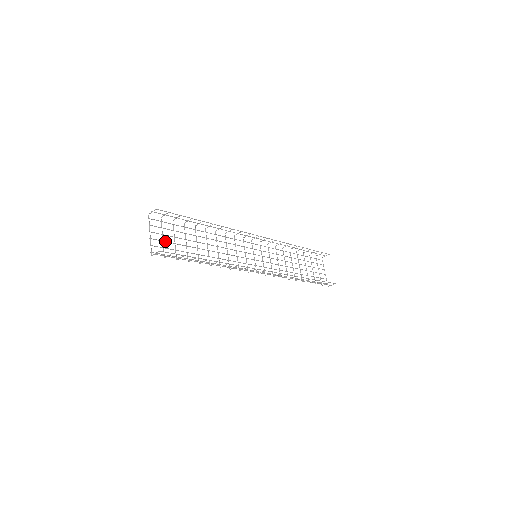
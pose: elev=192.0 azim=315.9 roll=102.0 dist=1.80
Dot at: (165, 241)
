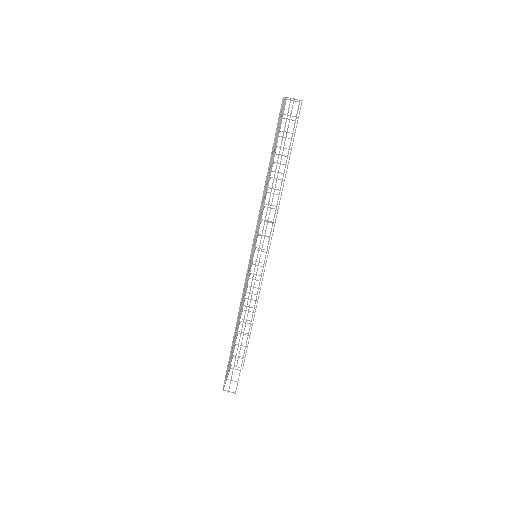
Dot at: (280, 119)
